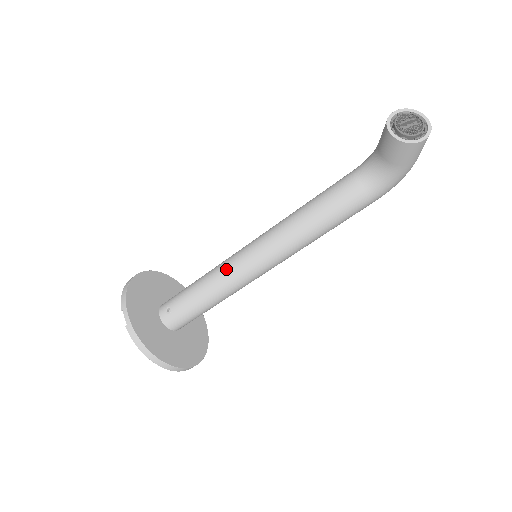
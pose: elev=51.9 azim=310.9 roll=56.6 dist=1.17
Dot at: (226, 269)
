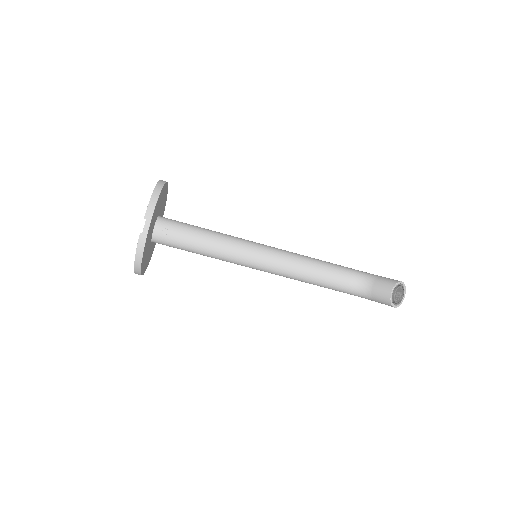
Dot at: (234, 249)
